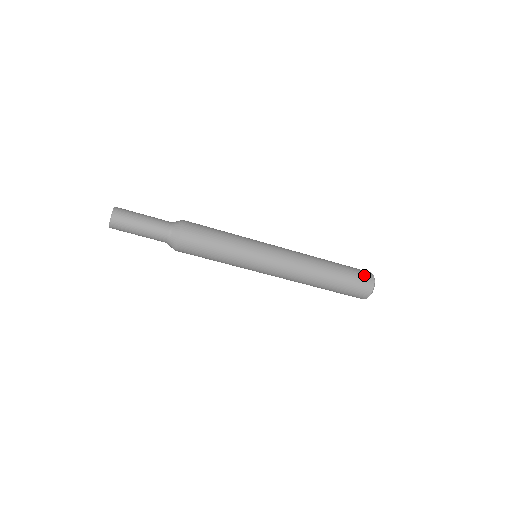
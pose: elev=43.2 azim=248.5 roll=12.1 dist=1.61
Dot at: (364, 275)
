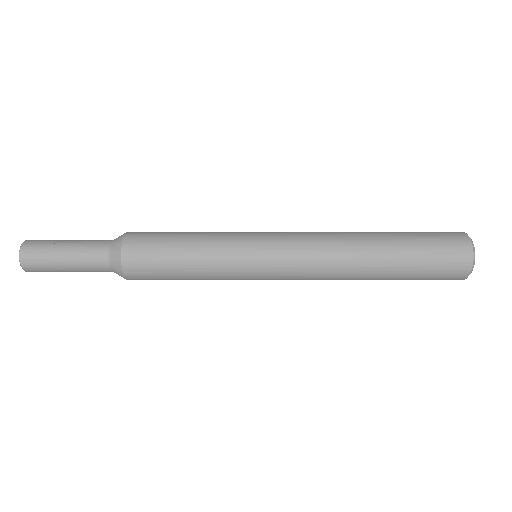
Dot at: (449, 238)
